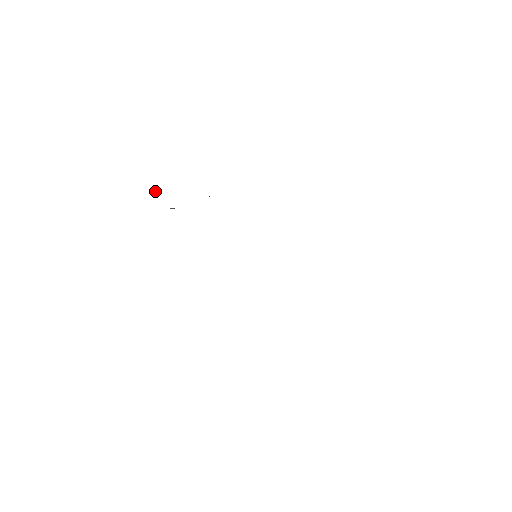
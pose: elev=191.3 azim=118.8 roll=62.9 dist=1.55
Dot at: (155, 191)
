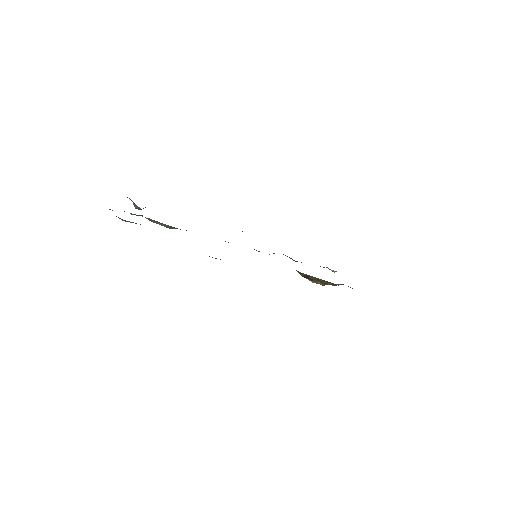
Dot at: (134, 204)
